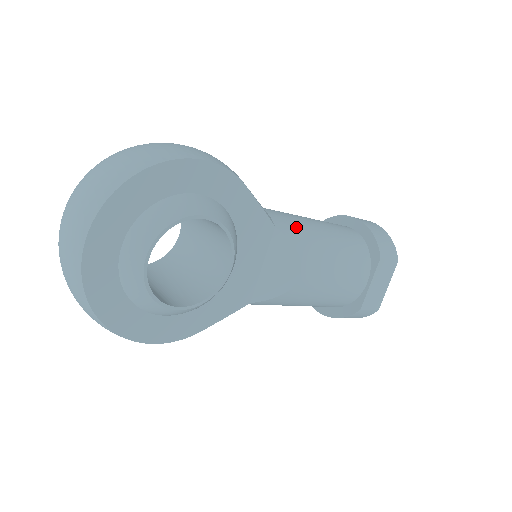
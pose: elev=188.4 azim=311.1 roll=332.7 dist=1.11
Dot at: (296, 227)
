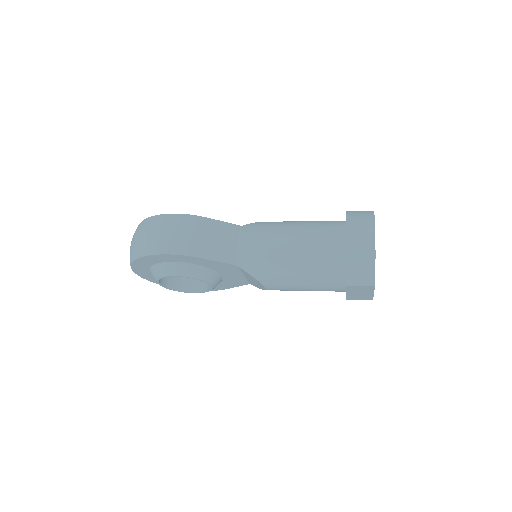
Dot at: (259, 262)
